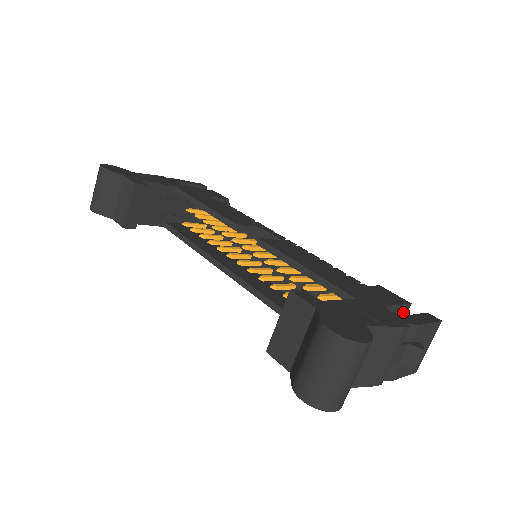
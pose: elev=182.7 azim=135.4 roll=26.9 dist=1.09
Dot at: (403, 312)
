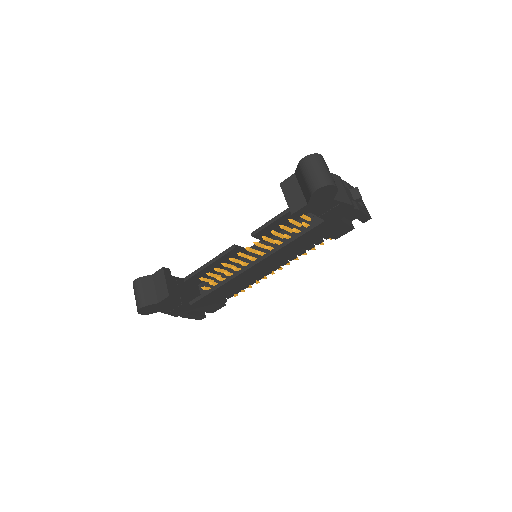
Dot at: occluded
